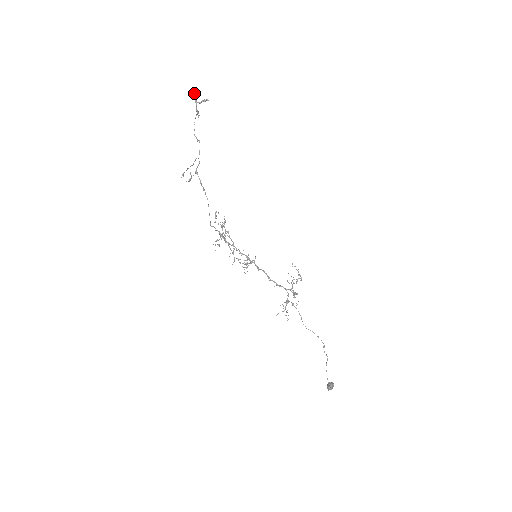
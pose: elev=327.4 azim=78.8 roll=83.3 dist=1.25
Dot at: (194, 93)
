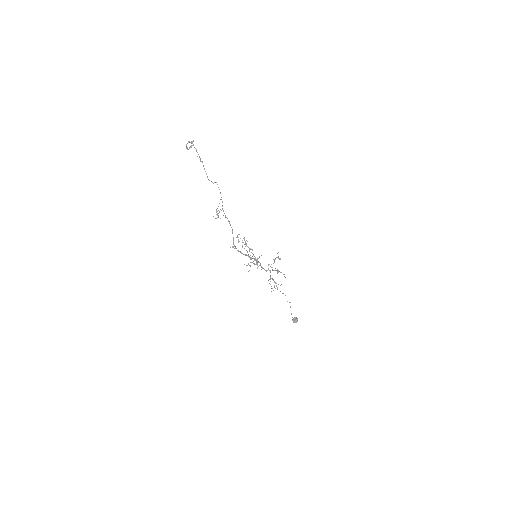
Dot at: (191, 143)
